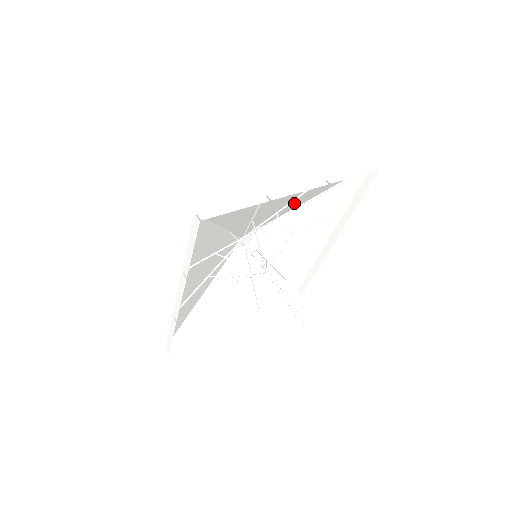
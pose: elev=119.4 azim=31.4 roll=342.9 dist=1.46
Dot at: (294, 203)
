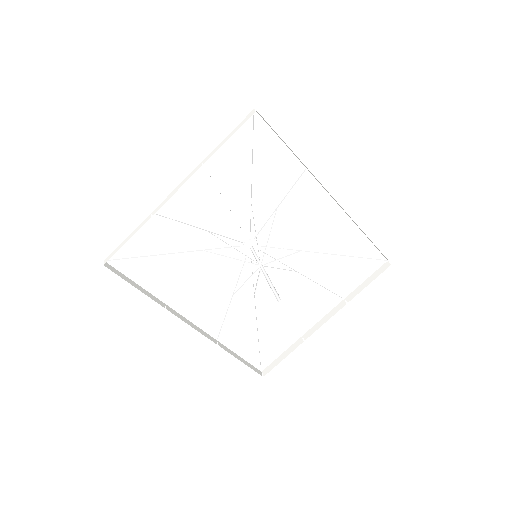
Dot at: (234, 193)
